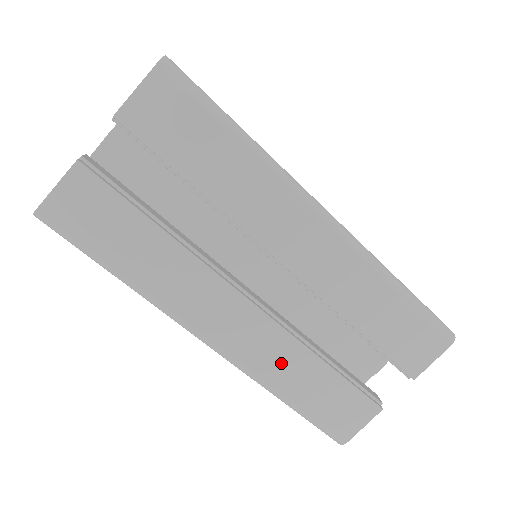
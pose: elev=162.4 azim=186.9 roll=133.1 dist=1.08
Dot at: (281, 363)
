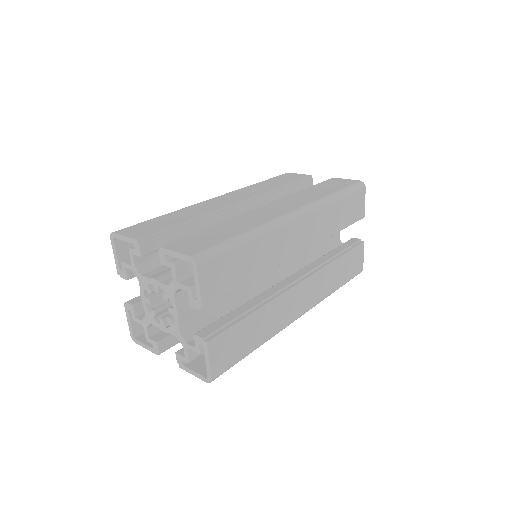
Dot at: (326, 282)
